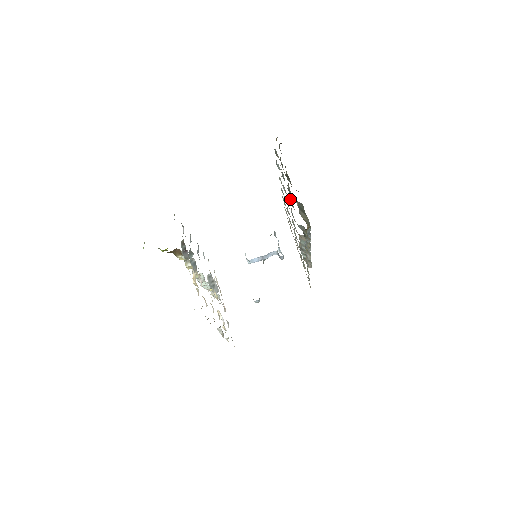
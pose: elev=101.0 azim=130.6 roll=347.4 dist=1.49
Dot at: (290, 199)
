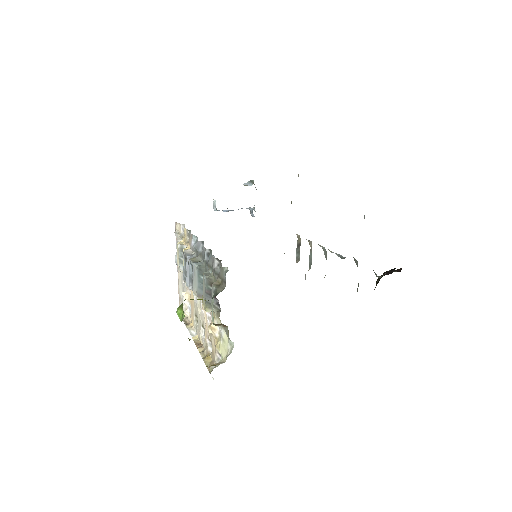
Dot at: occluded
